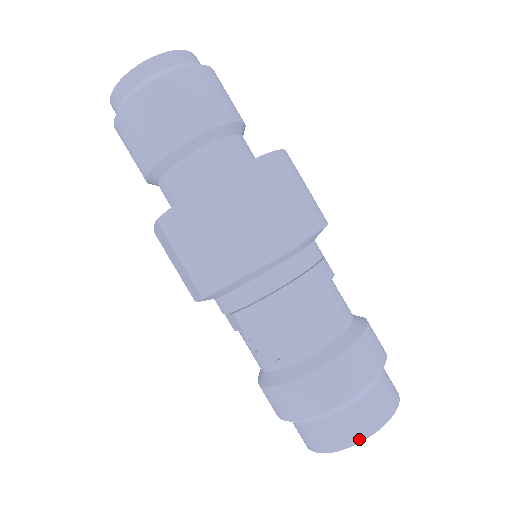
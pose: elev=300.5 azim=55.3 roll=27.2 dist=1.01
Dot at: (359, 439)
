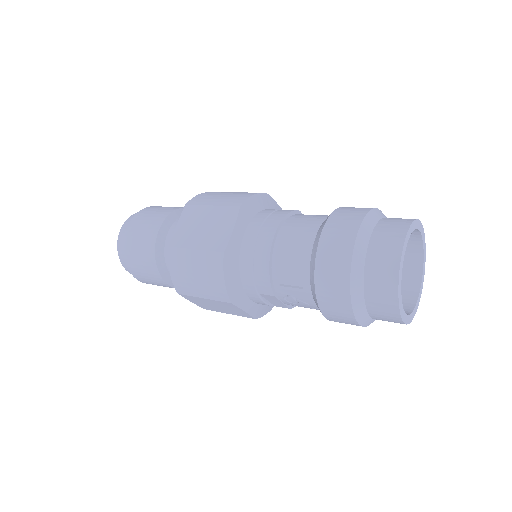
Dot at: (396, 269)
